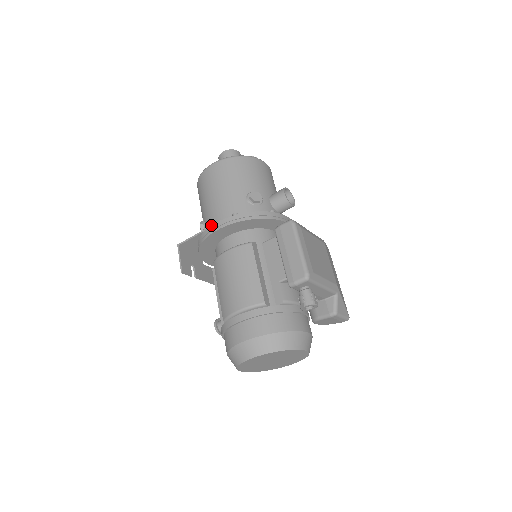
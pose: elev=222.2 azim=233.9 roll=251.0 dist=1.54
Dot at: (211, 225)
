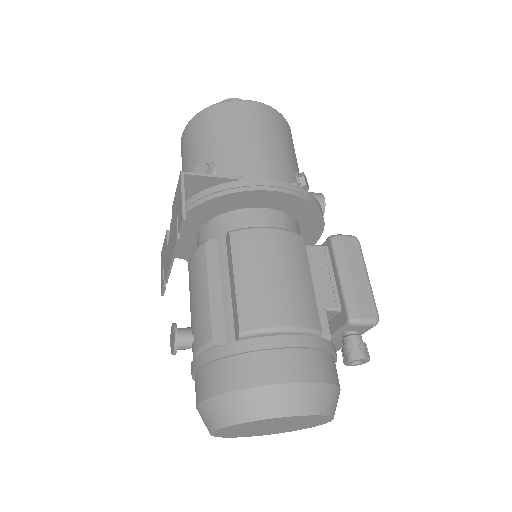
Dot at: occluded
